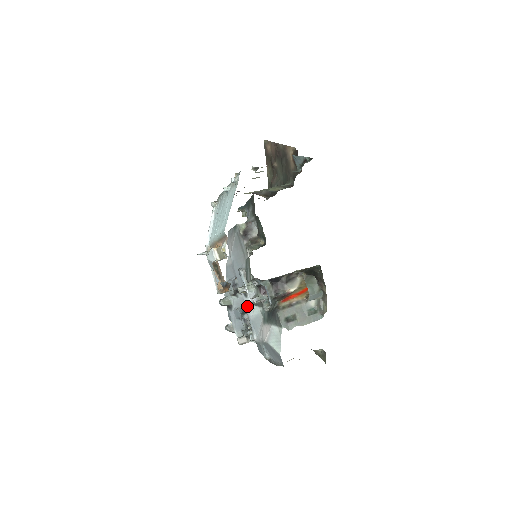
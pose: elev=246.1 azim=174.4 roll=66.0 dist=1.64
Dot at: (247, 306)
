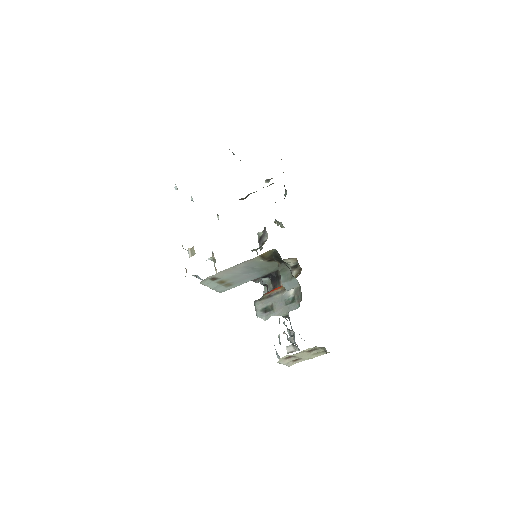
Dot at: occluded
